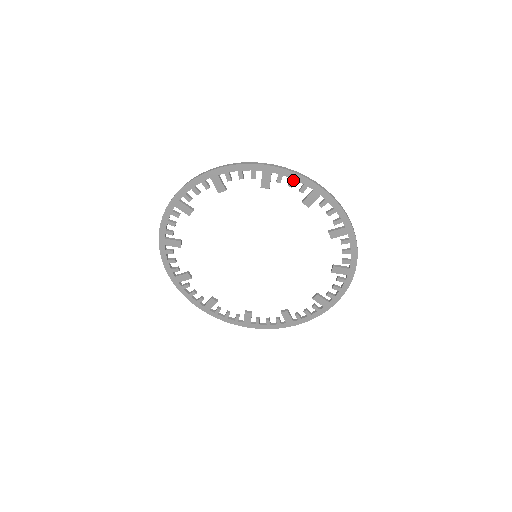
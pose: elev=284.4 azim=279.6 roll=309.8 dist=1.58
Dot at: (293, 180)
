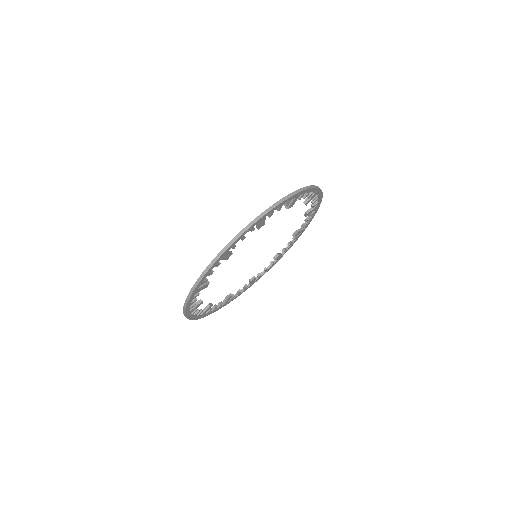
Dot at: (281, 206)
